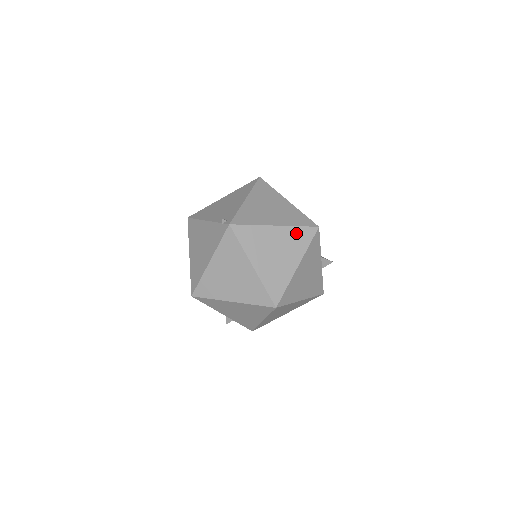
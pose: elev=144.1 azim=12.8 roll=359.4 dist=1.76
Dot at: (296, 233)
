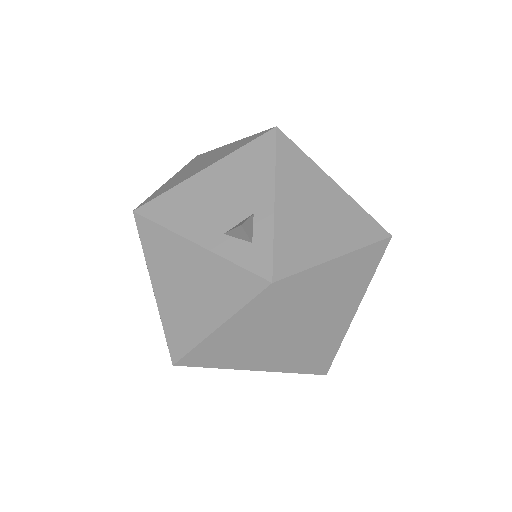
Dot at: occluded
